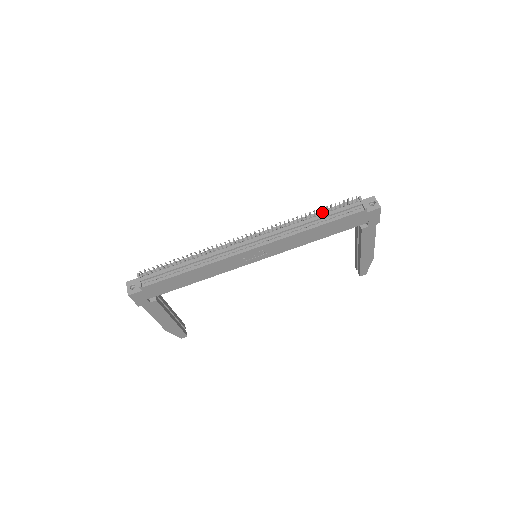
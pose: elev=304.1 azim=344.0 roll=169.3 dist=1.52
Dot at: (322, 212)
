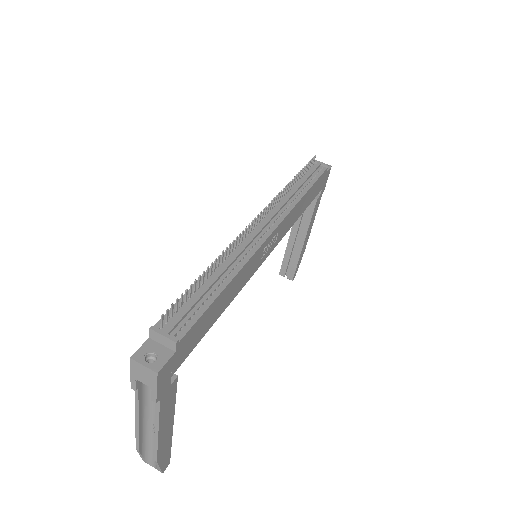
Dot at: (299, 178)
